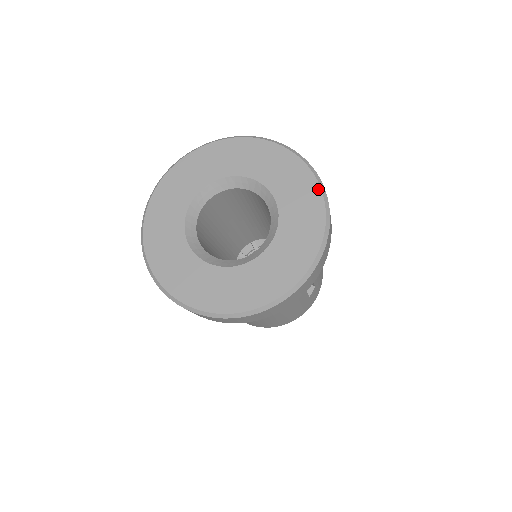
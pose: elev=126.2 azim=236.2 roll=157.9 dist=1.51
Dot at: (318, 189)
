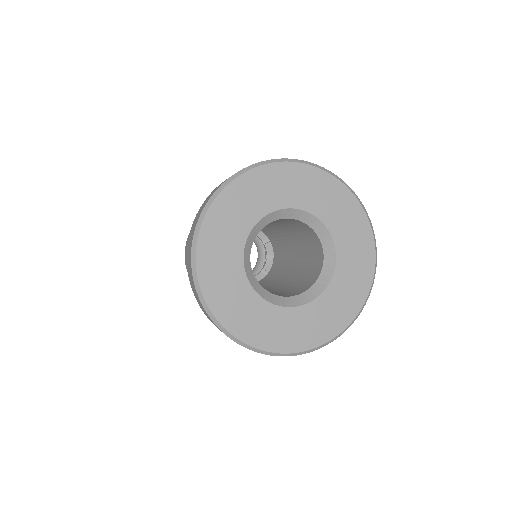
Dot at: (365, 298)
